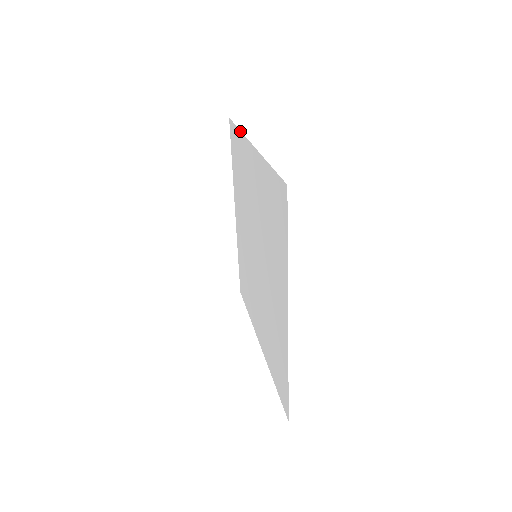
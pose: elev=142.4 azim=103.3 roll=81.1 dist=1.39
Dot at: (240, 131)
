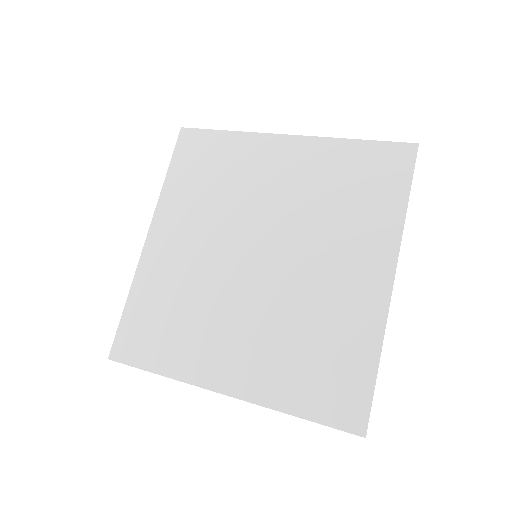
Dot at: (238, 131)
